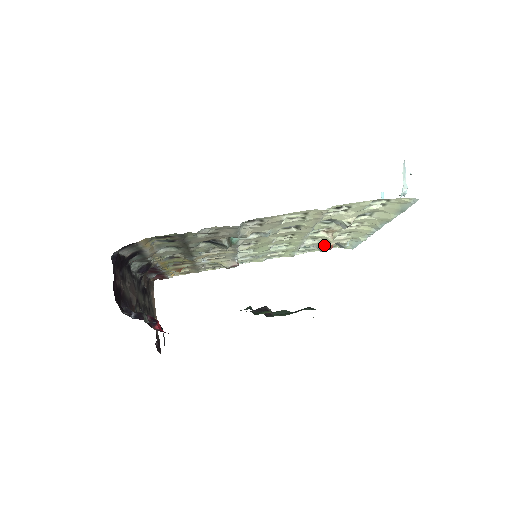
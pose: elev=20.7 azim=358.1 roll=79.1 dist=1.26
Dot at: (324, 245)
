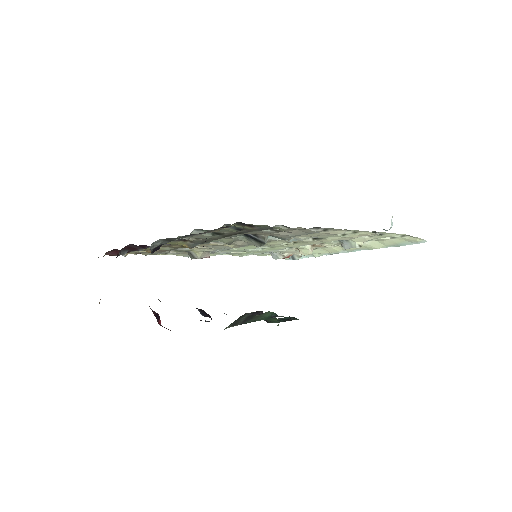
Dot at: (286, 254)
